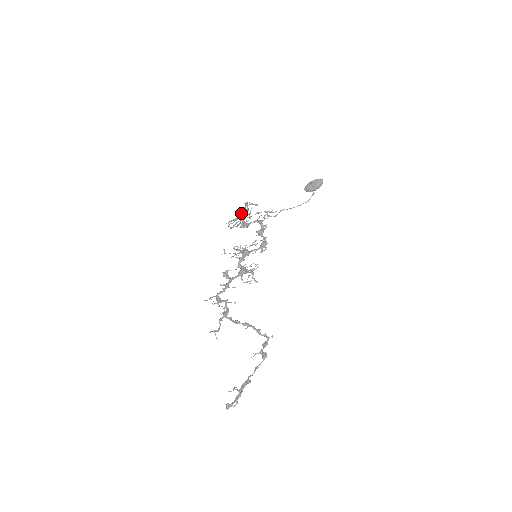
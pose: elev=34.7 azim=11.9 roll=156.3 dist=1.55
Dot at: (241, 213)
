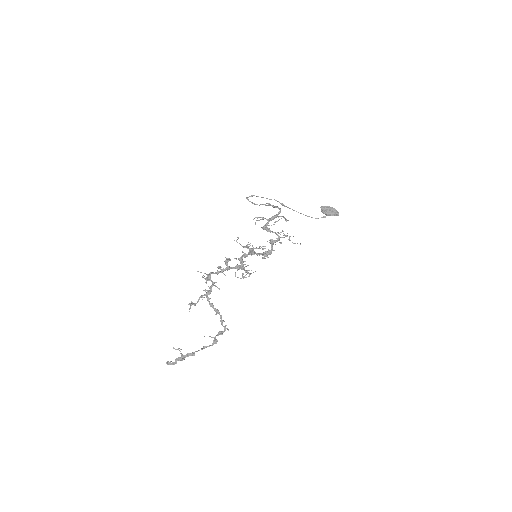
Dot at: (272, 219)
